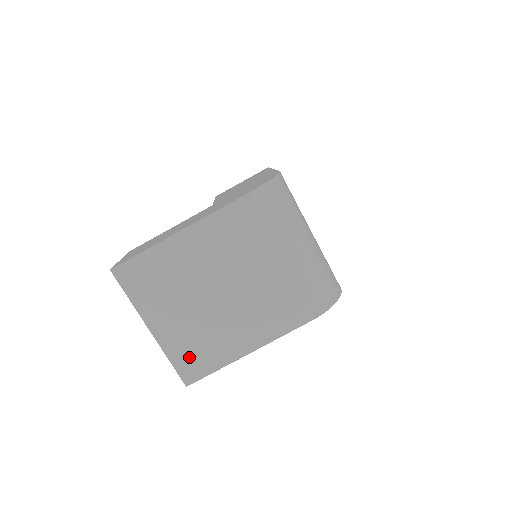
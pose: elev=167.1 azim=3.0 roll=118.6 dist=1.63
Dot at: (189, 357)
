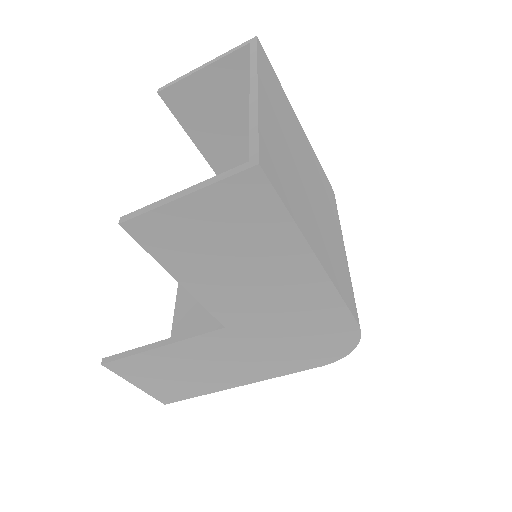
Dot at: (275, 160)
